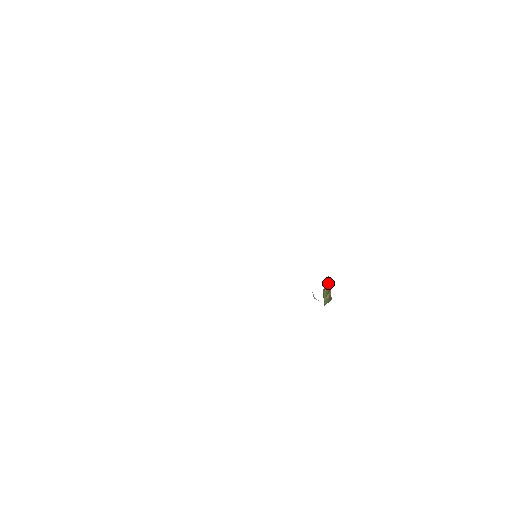
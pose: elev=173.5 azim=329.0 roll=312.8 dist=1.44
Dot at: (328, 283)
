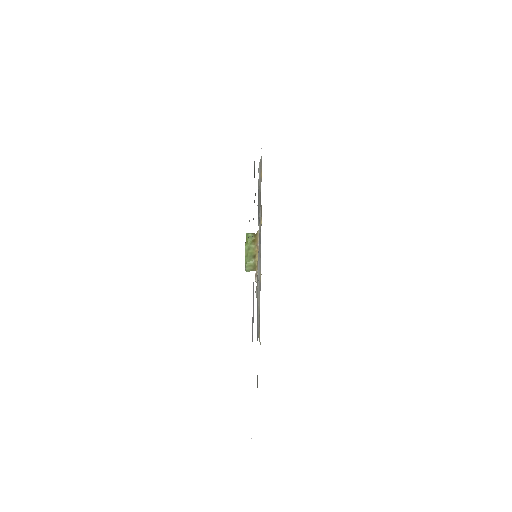
Dot at: (255, 243)
